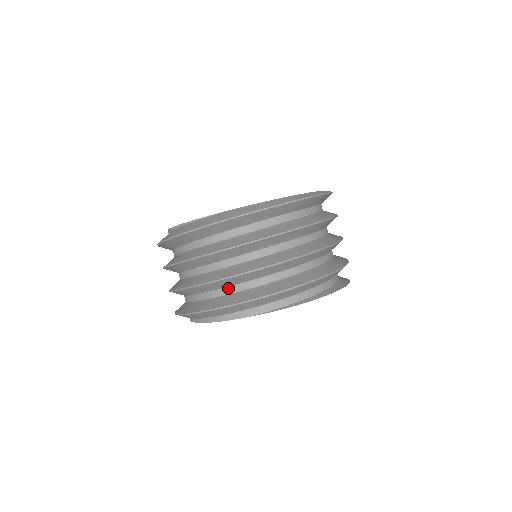
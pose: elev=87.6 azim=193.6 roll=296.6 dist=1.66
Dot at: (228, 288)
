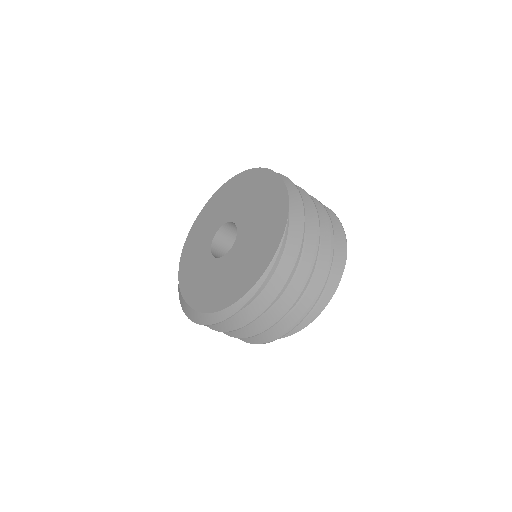
Dot at: occluded
